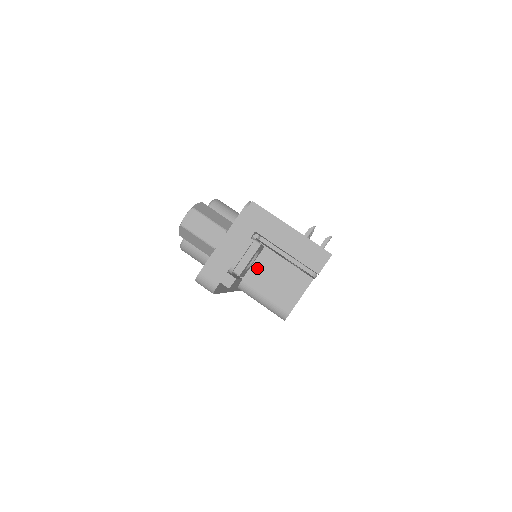
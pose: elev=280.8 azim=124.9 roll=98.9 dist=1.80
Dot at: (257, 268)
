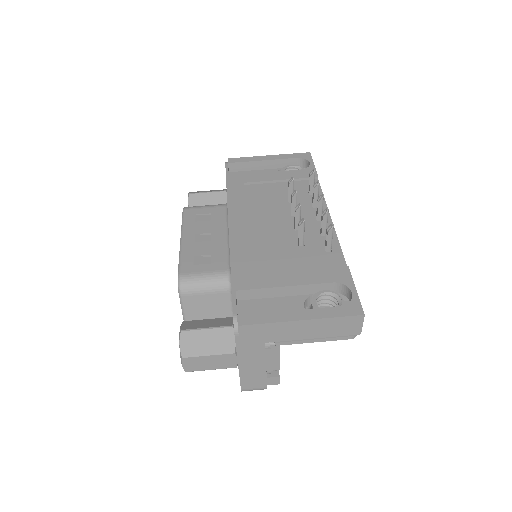
Dot at: occluded
